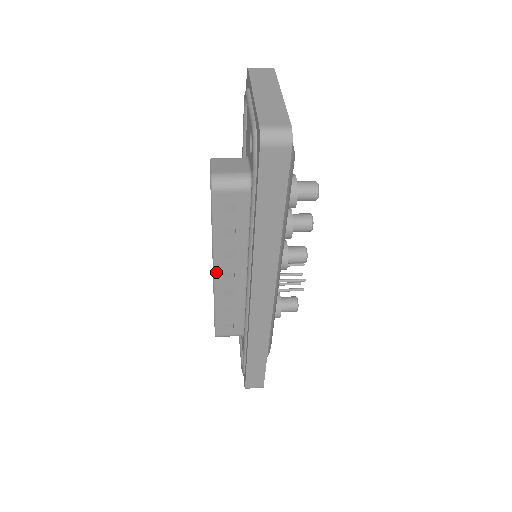
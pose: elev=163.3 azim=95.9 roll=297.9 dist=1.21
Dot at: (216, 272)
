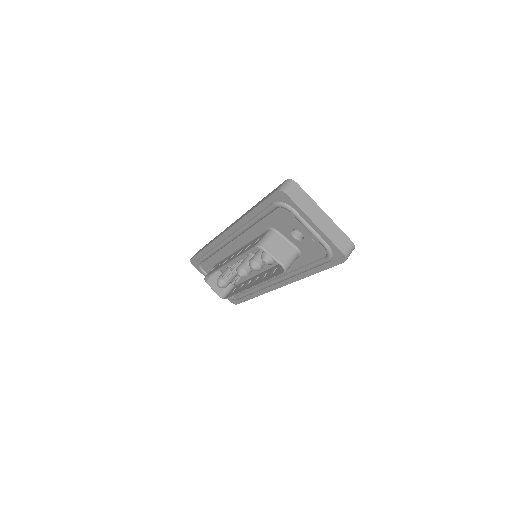
Dot at: (253, 286)
